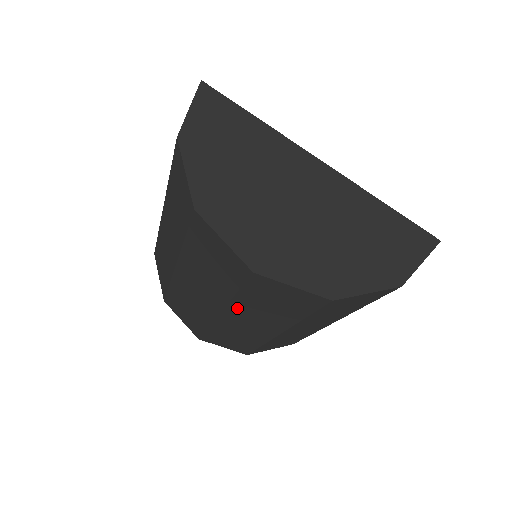
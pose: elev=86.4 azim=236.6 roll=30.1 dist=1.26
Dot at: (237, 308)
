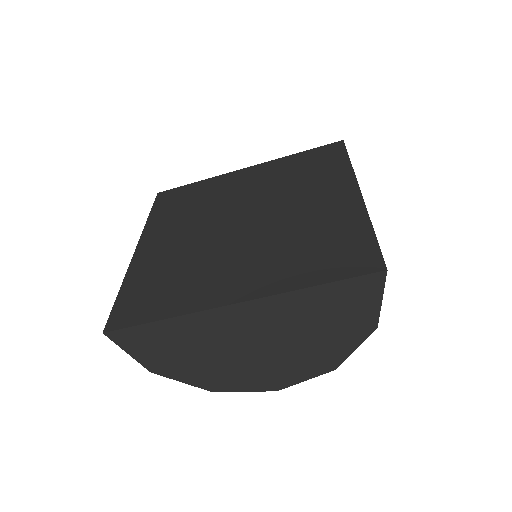
Dot at: occluded
